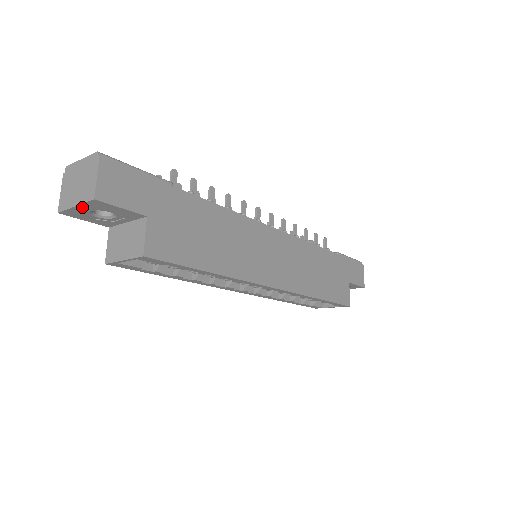
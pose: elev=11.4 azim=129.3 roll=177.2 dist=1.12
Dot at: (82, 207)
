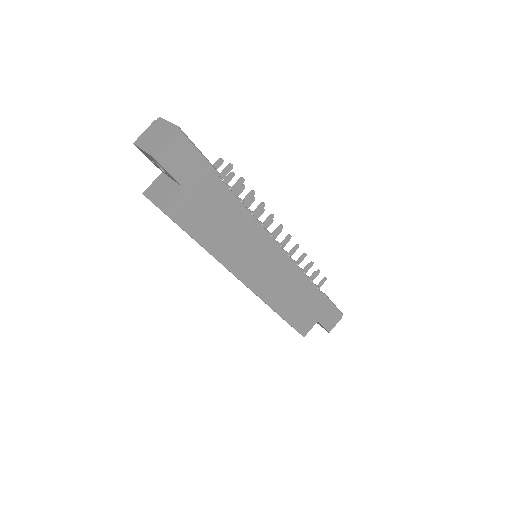
Dot at: (147, 153)
